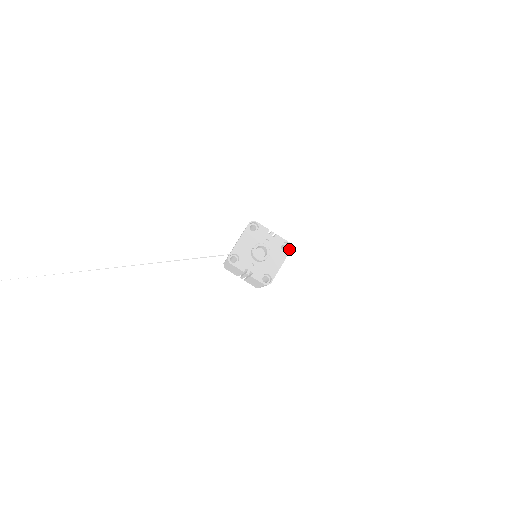
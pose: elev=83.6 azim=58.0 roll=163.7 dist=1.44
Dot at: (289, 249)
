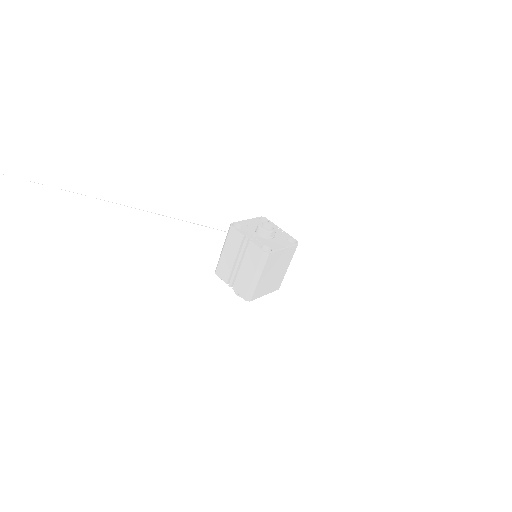
Dot at: (295, 244)
